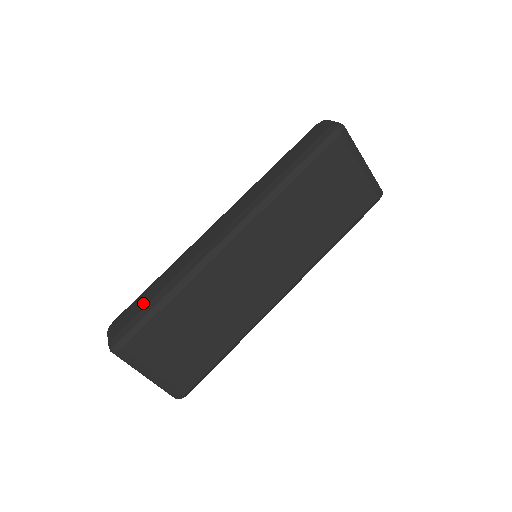
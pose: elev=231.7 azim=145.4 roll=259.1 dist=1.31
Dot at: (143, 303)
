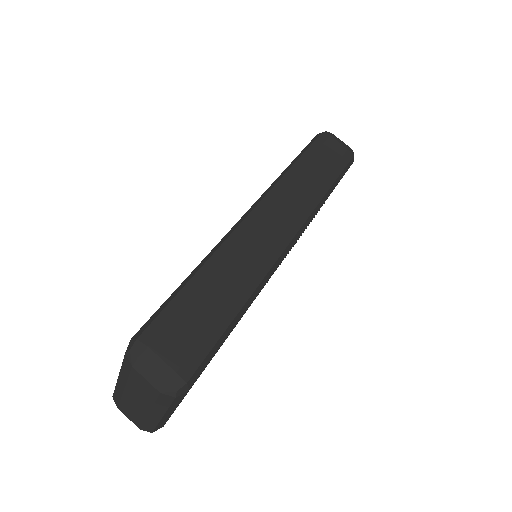
Dot at: (204, 318)
